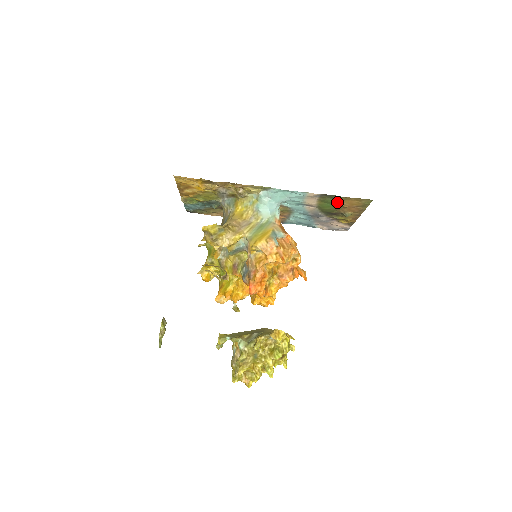
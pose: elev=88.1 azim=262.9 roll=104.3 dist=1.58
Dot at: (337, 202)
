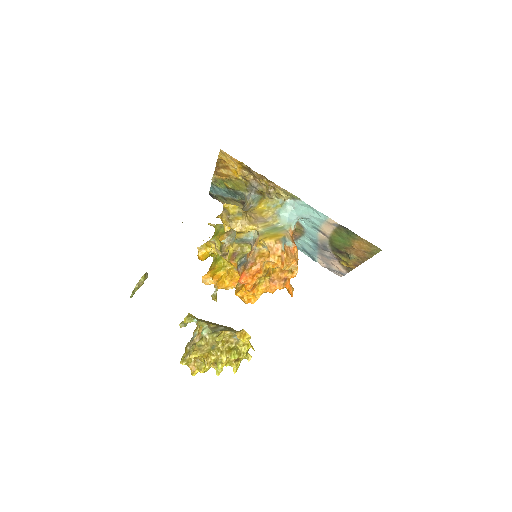
Dot at: (350, 239)
